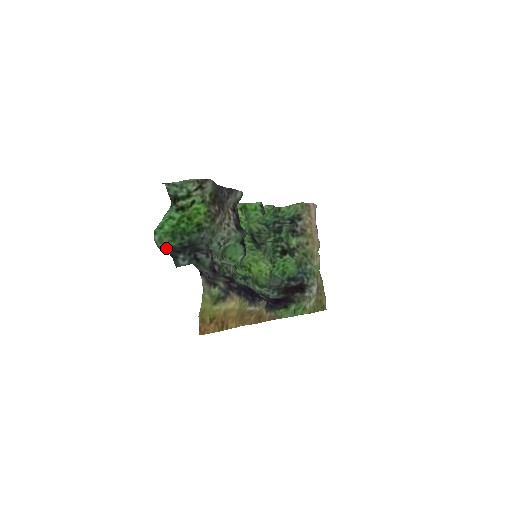
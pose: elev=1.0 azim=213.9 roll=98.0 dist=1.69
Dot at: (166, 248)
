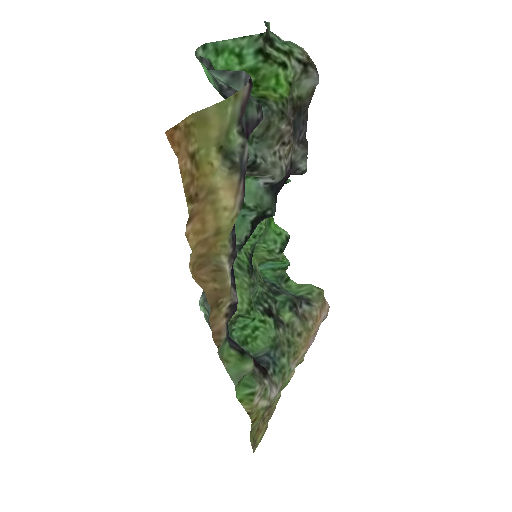
Dot at: (205, 64)
